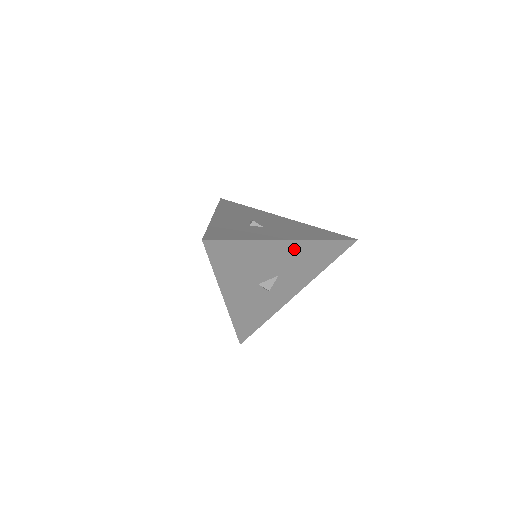
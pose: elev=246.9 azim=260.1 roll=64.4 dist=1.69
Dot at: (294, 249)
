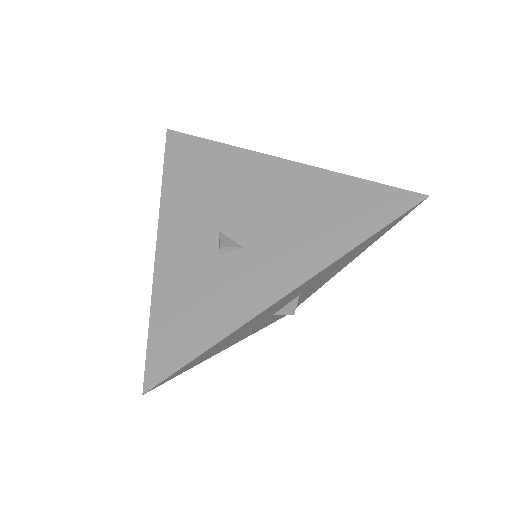
Dot at: (307, 282)
